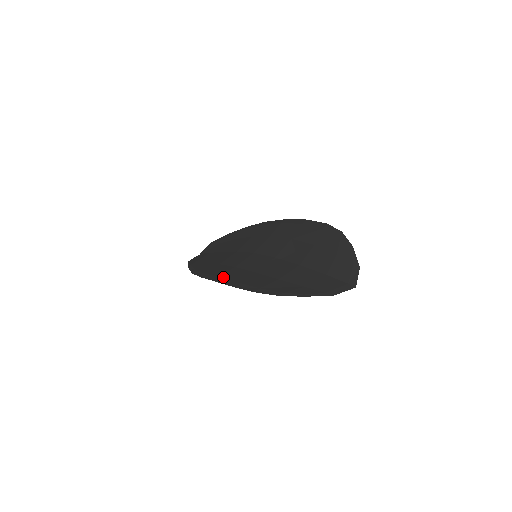
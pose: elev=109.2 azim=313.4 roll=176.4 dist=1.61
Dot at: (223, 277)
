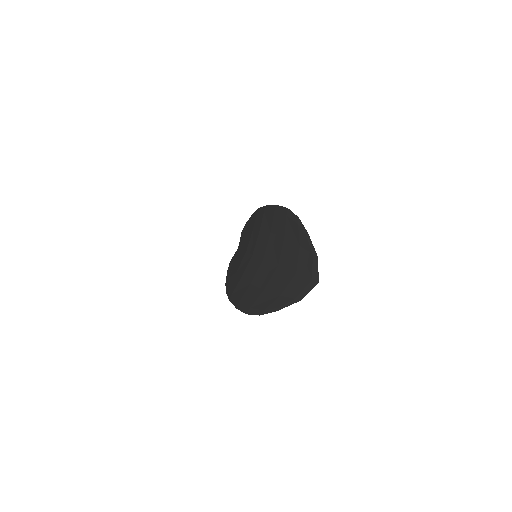
Dot at: (233, 295)
